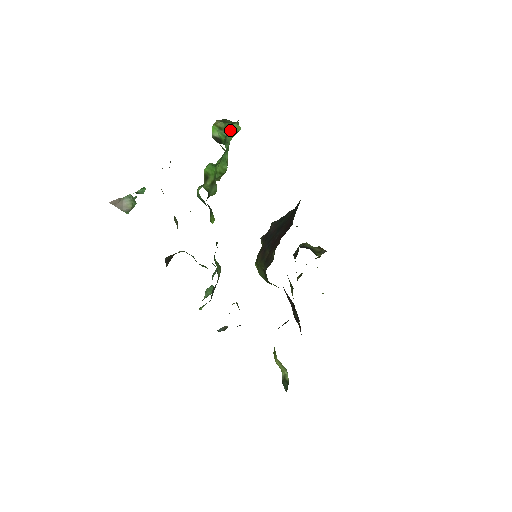
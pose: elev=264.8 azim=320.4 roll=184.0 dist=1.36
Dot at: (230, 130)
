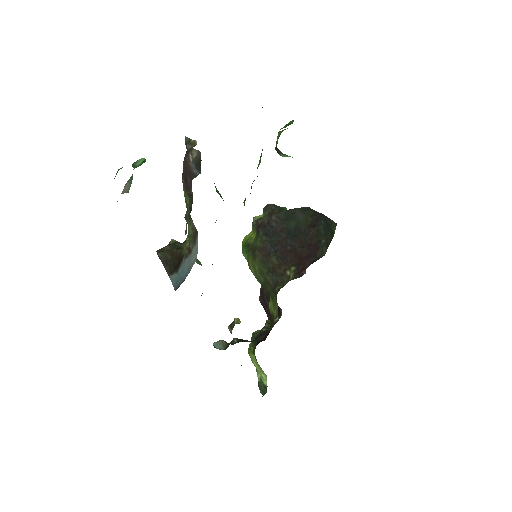
Dot at: occluded
